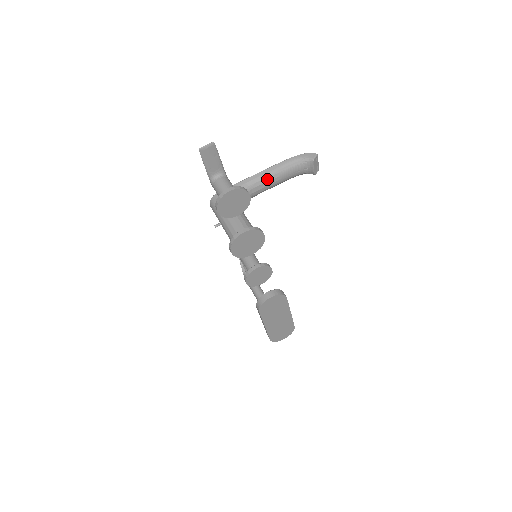
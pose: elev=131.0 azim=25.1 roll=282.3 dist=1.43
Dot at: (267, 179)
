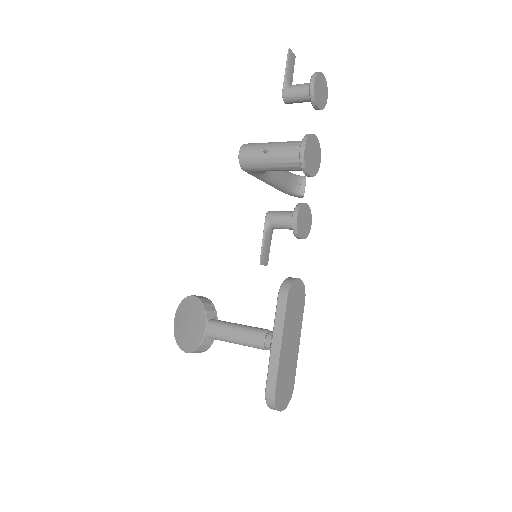
Dot at: occluded
